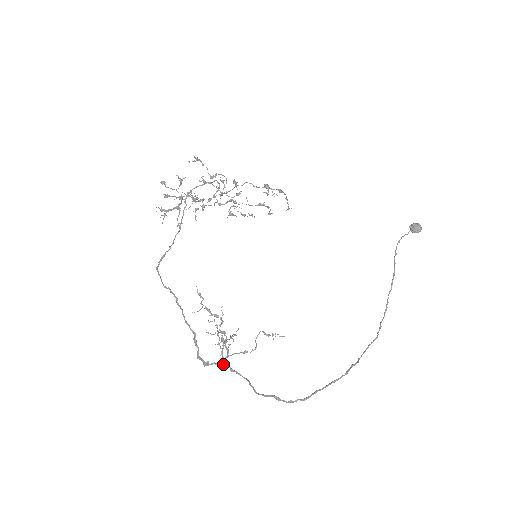
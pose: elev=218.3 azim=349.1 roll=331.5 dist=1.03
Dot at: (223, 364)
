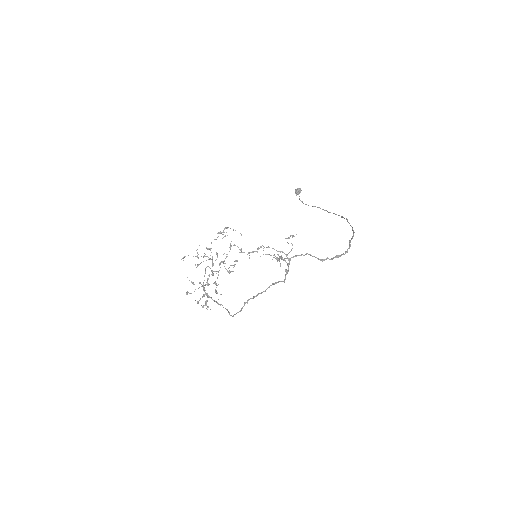
Dot at: (290, 259)
